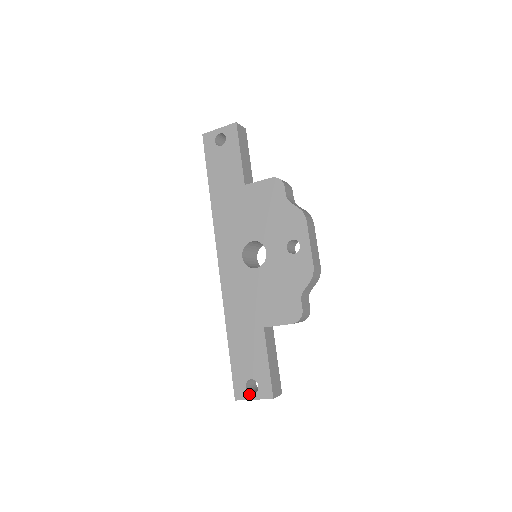
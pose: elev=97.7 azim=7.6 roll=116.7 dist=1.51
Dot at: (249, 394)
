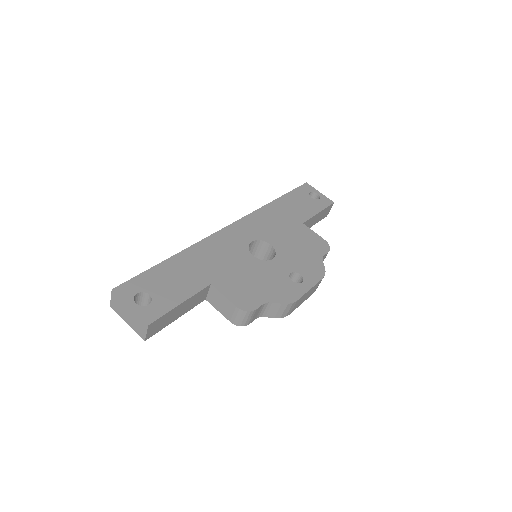
Dot at: (132, 300)
